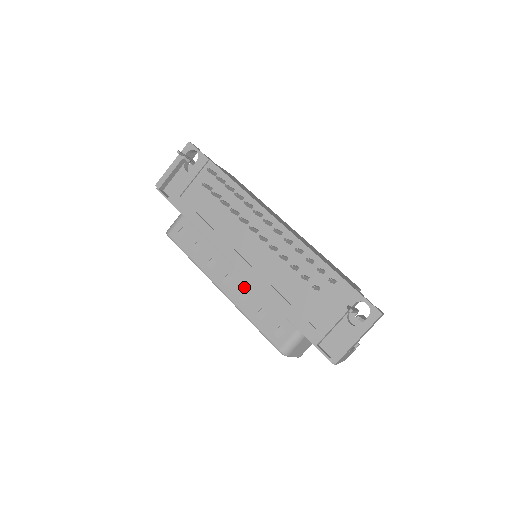
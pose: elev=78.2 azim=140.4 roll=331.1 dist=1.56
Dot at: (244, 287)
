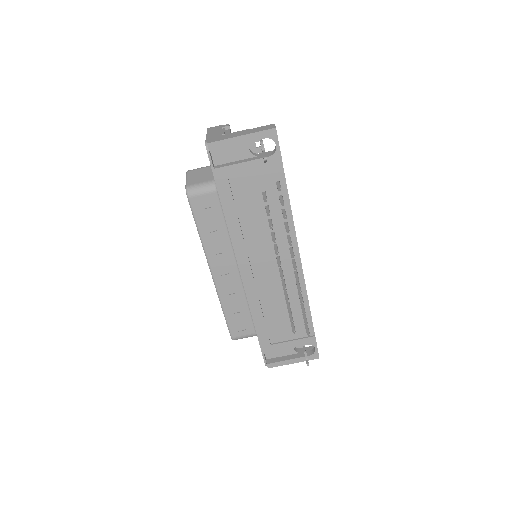
Dot at: (235, 286)
